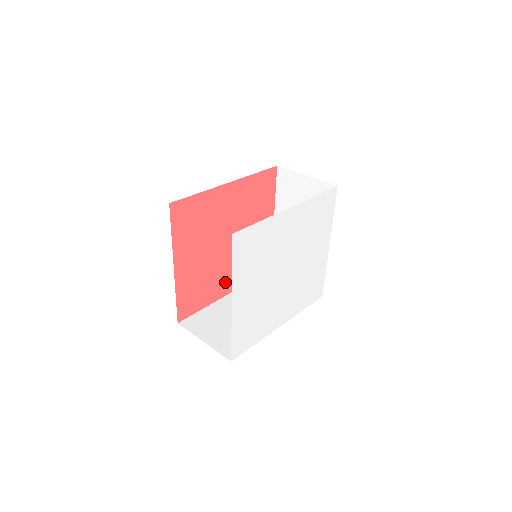
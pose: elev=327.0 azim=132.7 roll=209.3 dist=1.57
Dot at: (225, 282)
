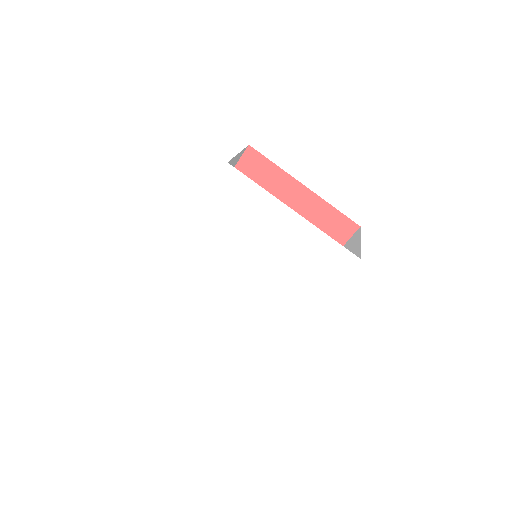
Dot at: occluded
